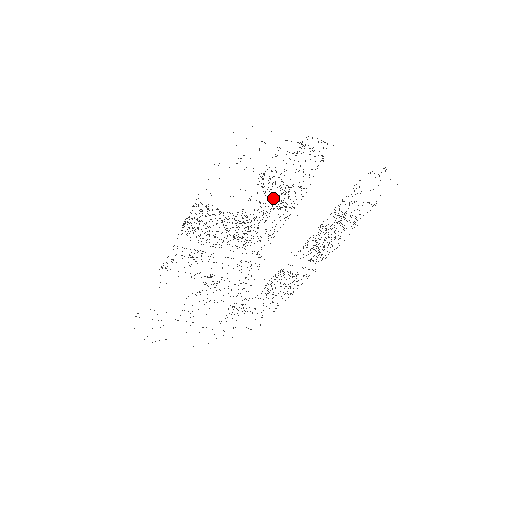
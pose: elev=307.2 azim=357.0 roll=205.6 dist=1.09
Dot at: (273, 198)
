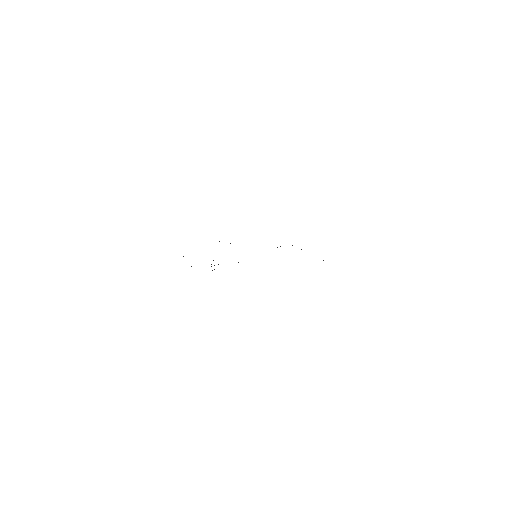
Dot at: occluded
